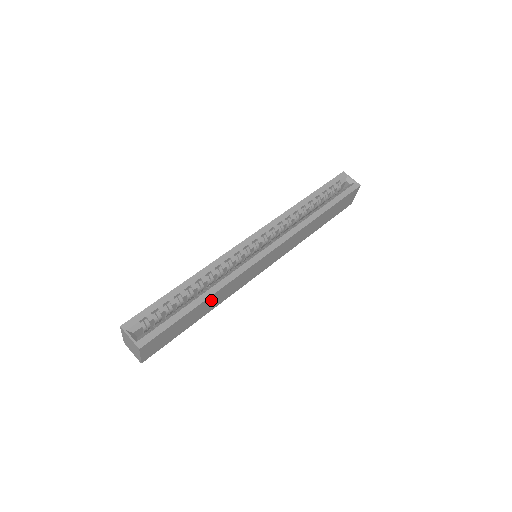
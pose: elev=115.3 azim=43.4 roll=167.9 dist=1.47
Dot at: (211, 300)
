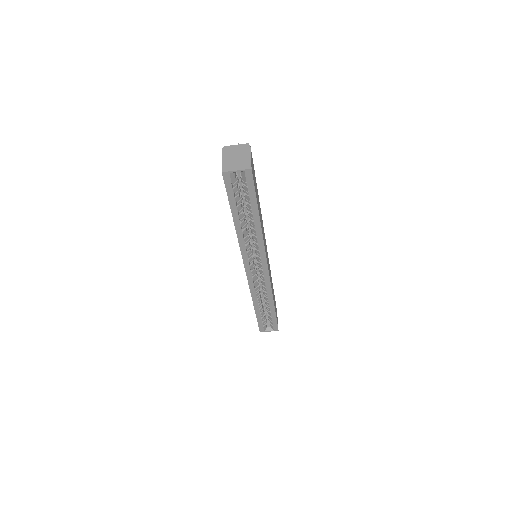
Dot at: occluded
